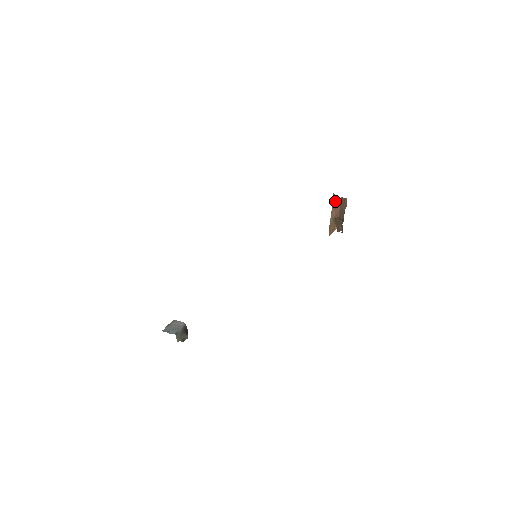
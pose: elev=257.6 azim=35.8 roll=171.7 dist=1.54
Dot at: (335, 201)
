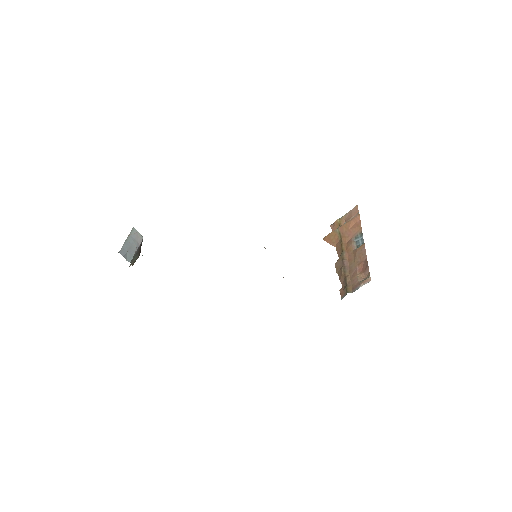
Dot at: (355, 222)
